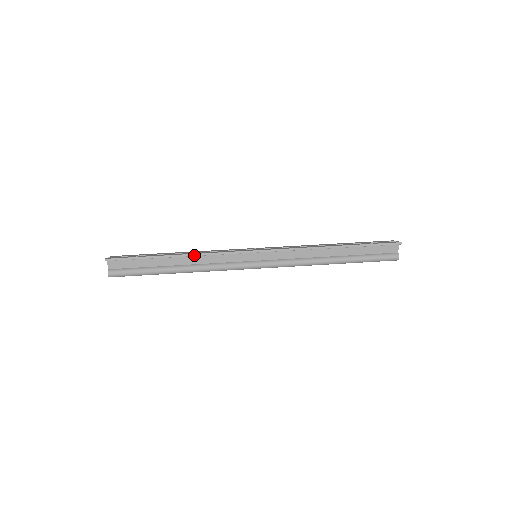
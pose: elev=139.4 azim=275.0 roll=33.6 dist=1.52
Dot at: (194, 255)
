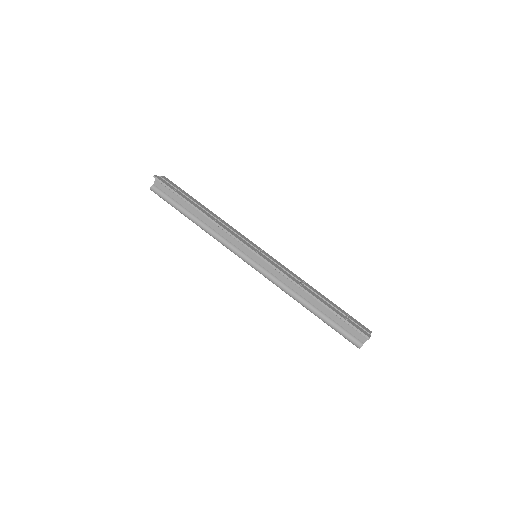
Dot at: (212, 220)
